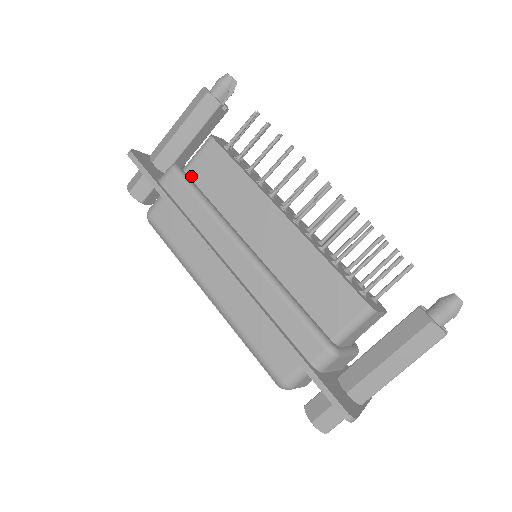
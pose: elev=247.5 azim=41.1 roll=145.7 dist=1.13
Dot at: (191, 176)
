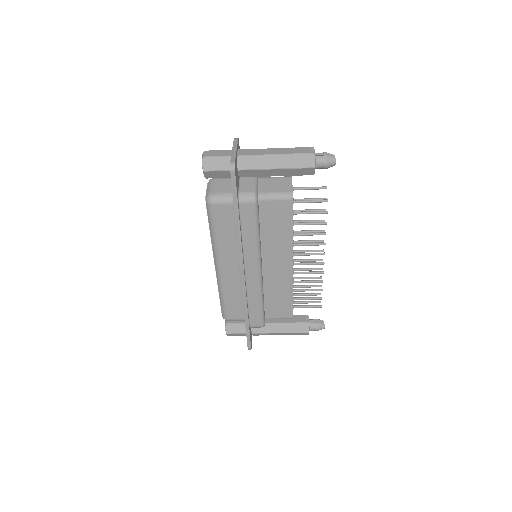
Dot at: (260, 207)
